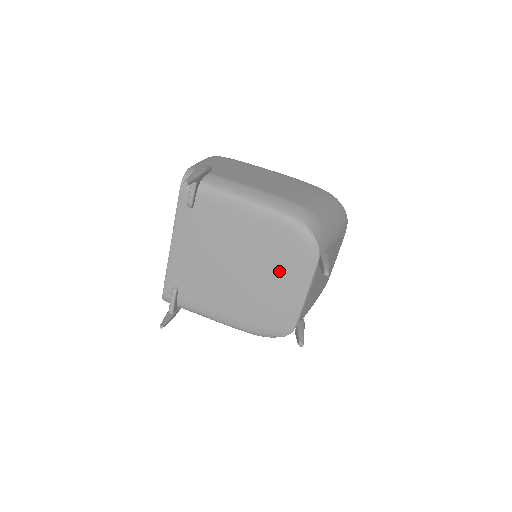
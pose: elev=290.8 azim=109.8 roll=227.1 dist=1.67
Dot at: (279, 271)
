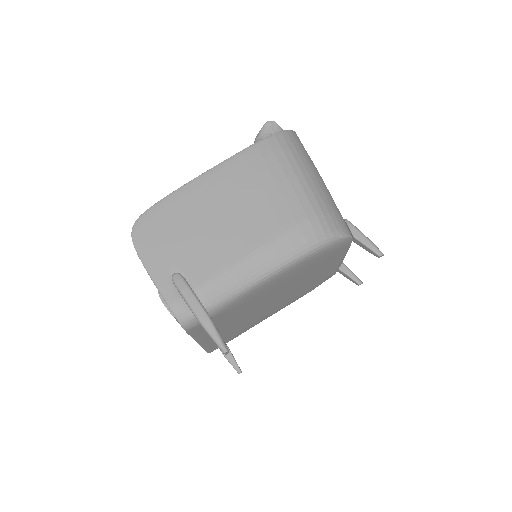
Dot at: (316, 271)
